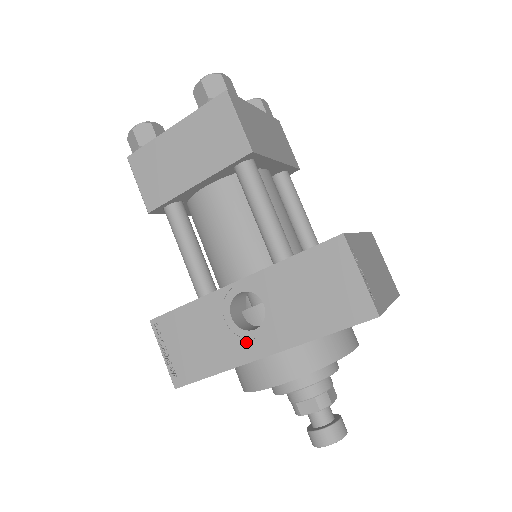
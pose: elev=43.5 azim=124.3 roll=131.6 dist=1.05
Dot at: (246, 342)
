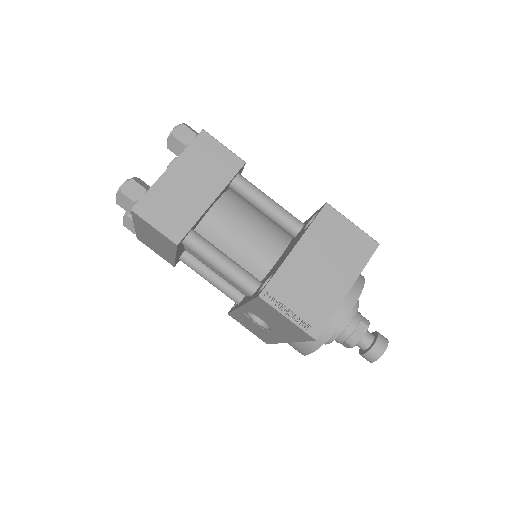
Dot at: (272, 334)
